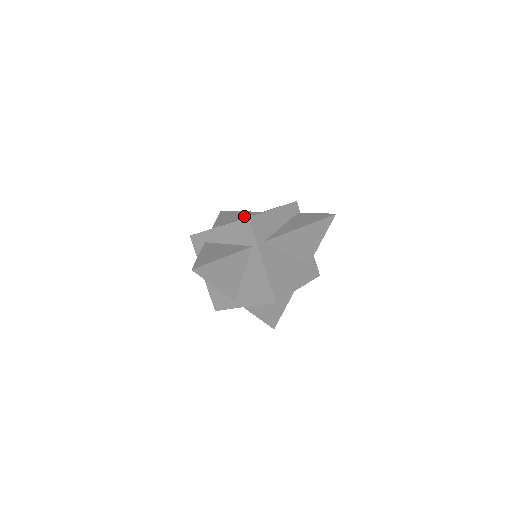
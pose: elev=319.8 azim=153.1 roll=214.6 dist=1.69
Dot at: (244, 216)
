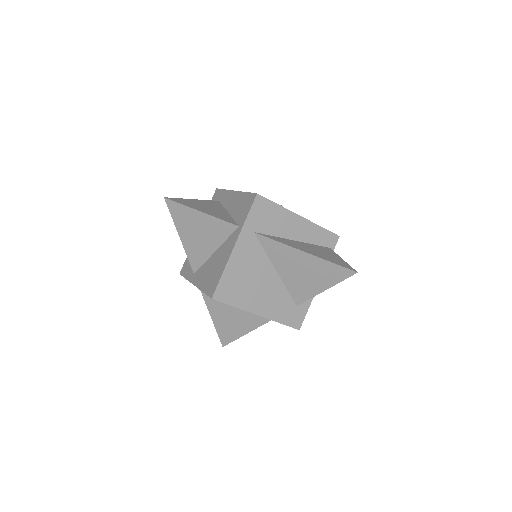
Dot at: occluded
